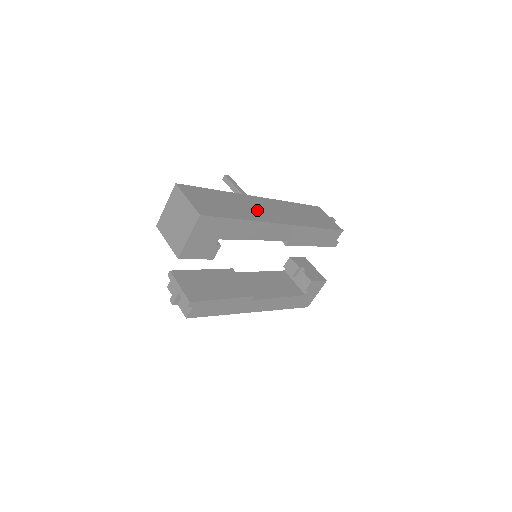
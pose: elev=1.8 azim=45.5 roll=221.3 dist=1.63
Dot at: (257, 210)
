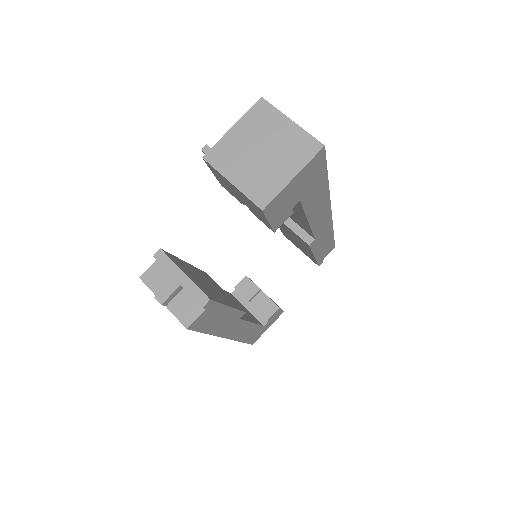
Dot at: occluded
